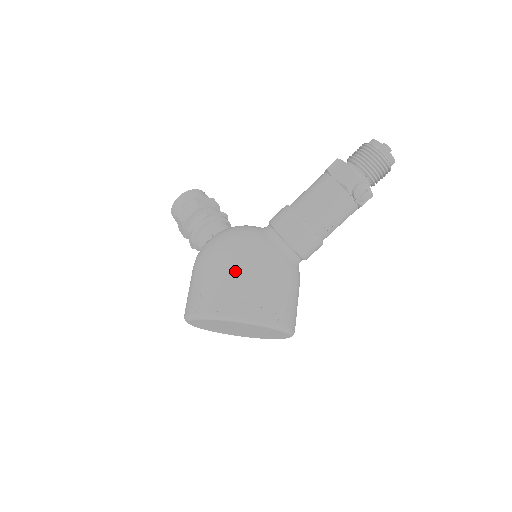
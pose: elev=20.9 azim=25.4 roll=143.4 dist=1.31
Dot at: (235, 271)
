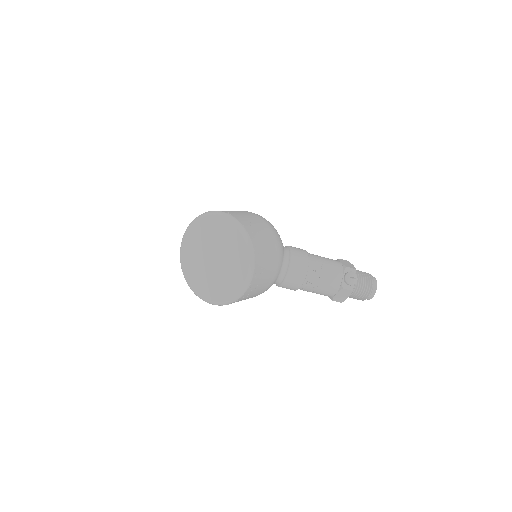
Dot at: (260, 221)
